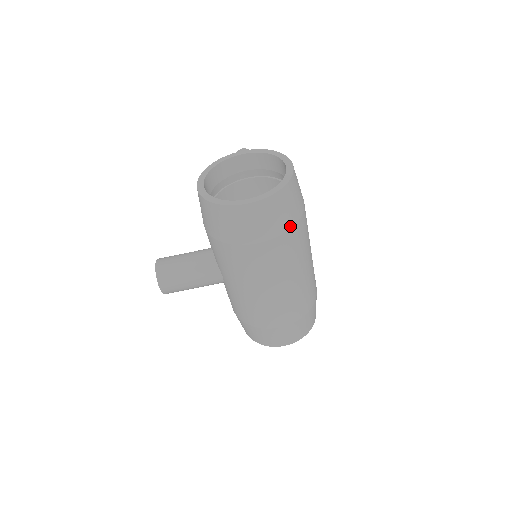
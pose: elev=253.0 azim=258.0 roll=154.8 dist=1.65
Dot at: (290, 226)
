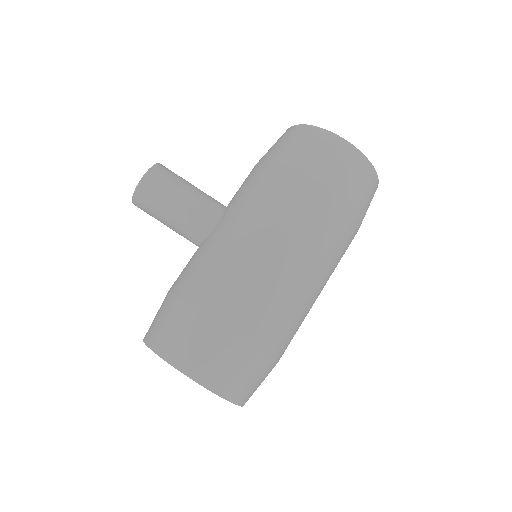
Dot at: (352, 207)
